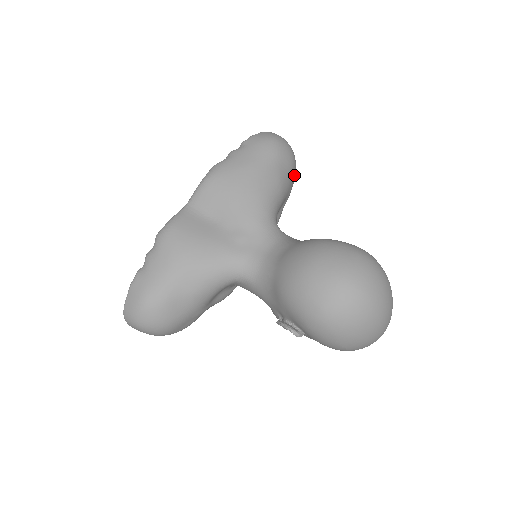
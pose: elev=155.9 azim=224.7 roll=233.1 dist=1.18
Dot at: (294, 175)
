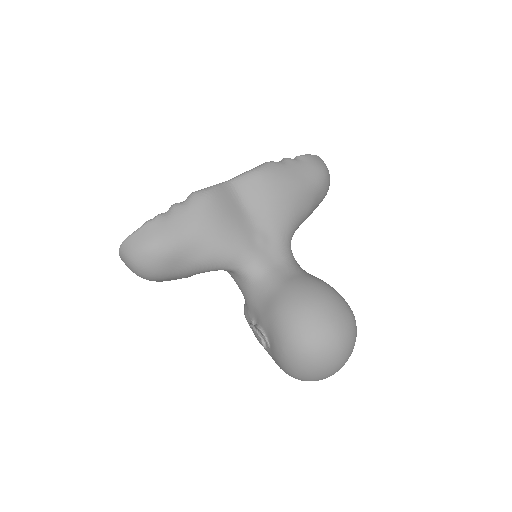
Dot at: occluded
